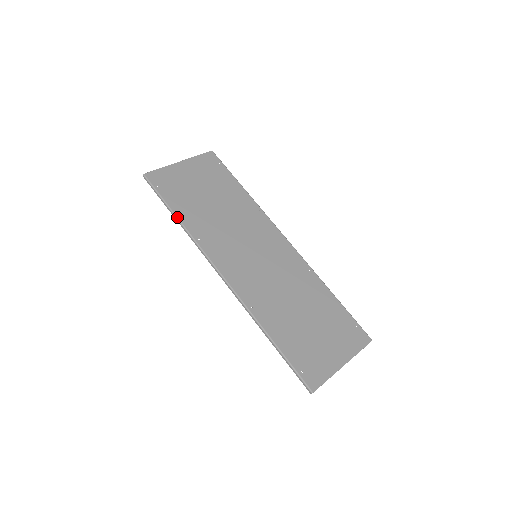
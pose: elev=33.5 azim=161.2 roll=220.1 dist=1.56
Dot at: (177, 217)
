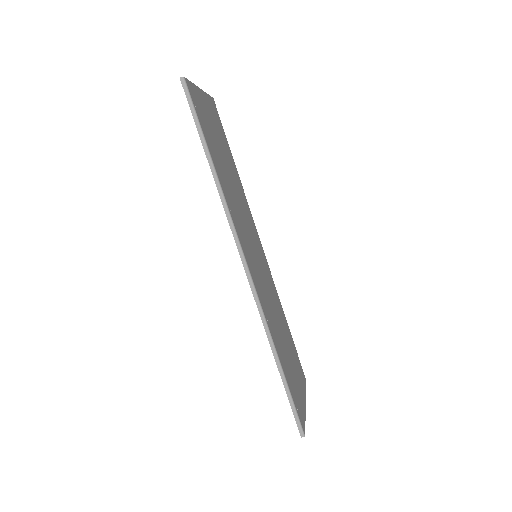
Dot at: (214, 165)
